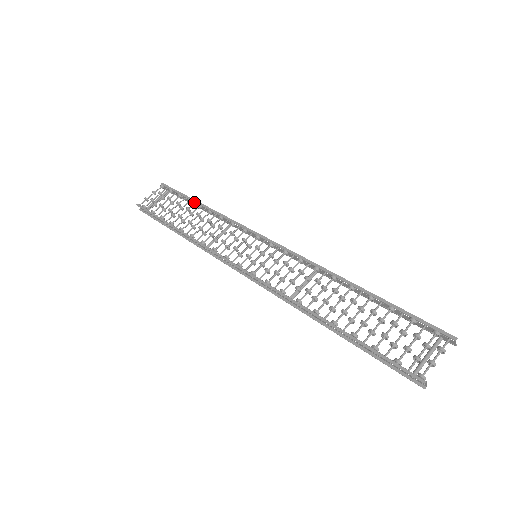
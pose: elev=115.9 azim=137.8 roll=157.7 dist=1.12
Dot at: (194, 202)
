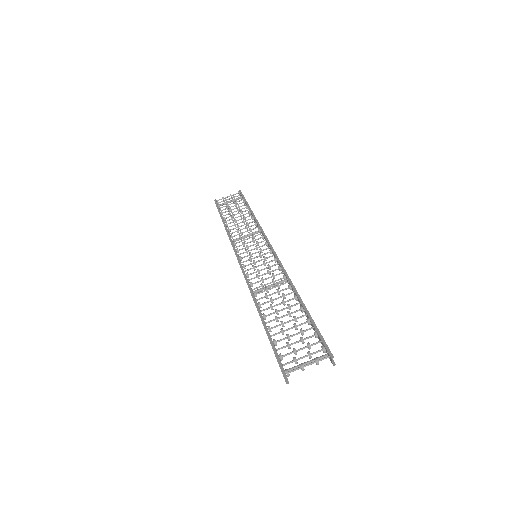
Dot at: (249, 208)
